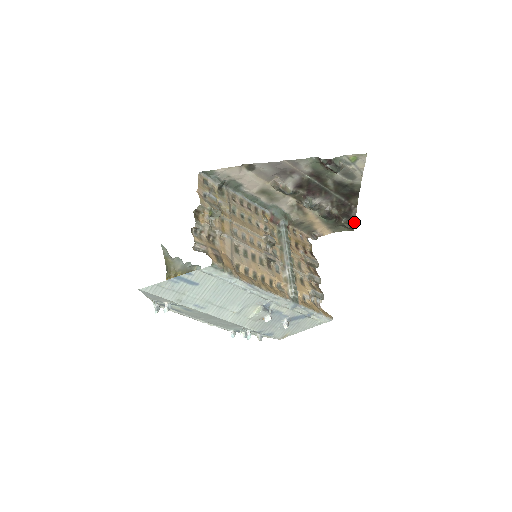
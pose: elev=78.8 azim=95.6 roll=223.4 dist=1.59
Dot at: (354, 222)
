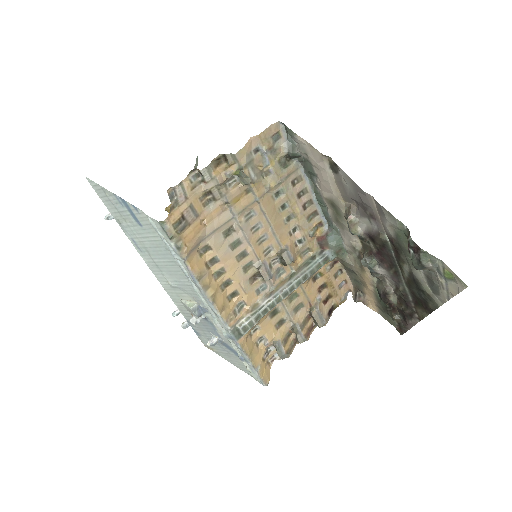
Dot at: (406, 329)
